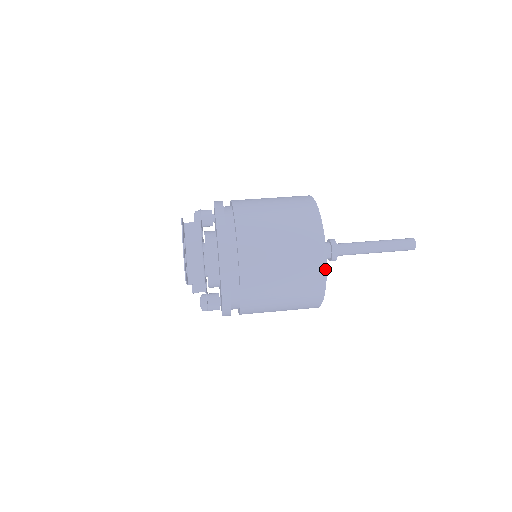
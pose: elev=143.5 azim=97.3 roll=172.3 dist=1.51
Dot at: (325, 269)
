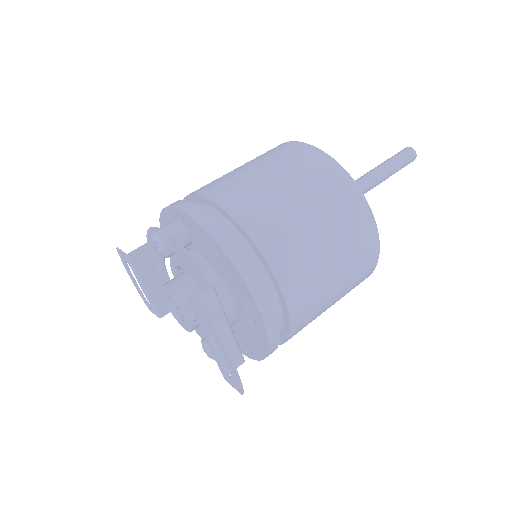
Dot at: (375, 265)
